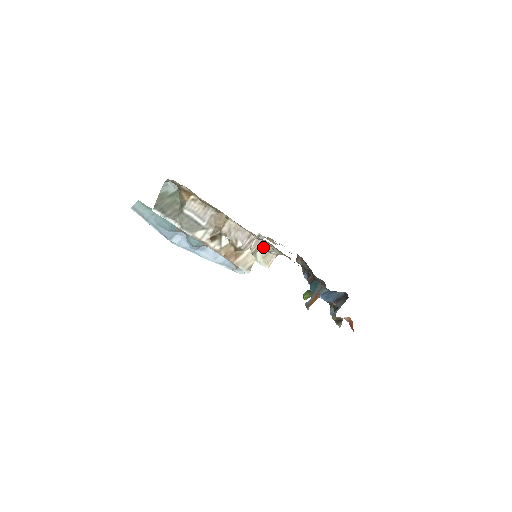
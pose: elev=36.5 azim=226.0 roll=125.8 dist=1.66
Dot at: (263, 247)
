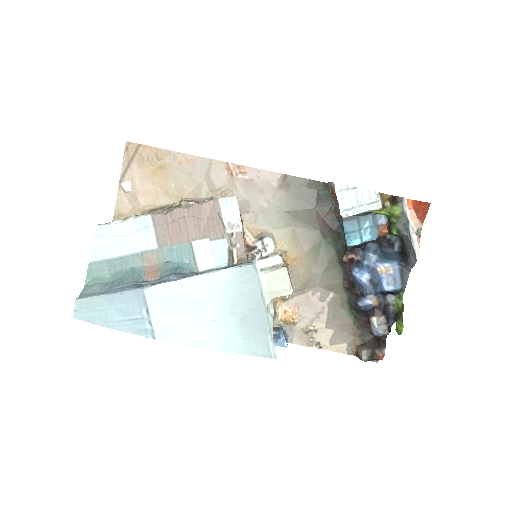
Dot at: (254, 245)
